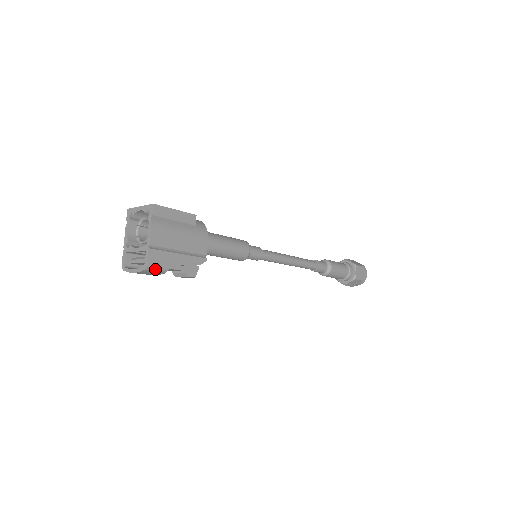
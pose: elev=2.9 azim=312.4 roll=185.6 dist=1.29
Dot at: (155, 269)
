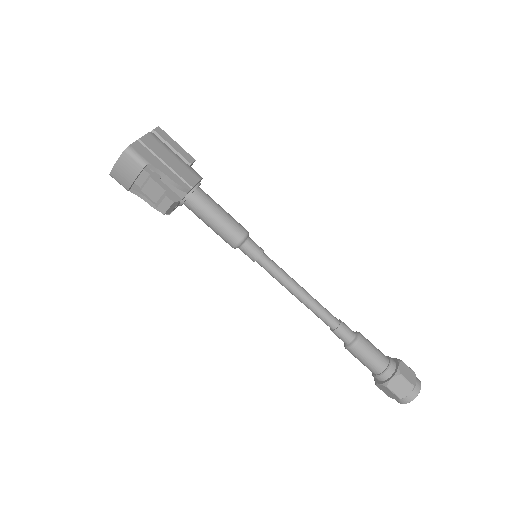
Dot at: (134, 155)
